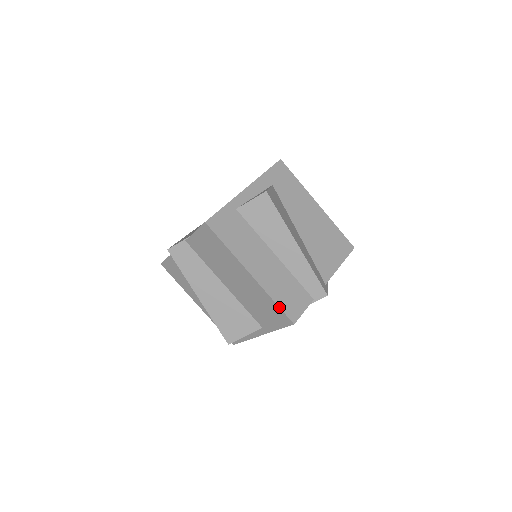
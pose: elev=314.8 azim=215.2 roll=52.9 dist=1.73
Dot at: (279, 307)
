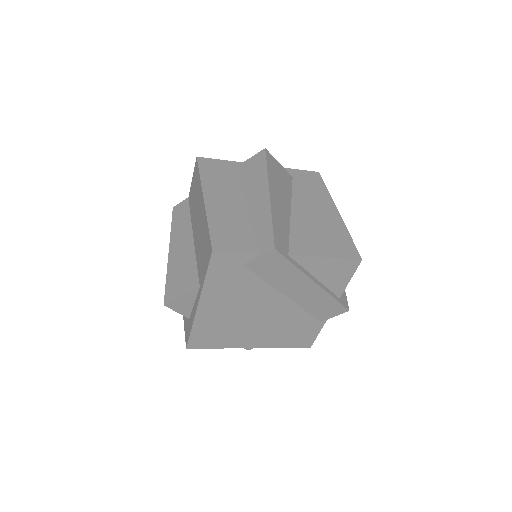
Dot at: (209, 231)
